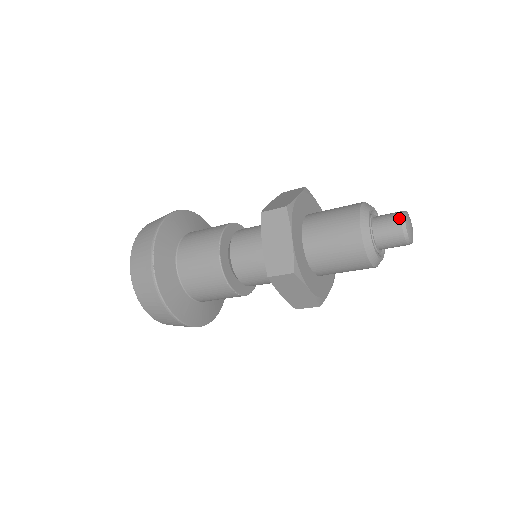
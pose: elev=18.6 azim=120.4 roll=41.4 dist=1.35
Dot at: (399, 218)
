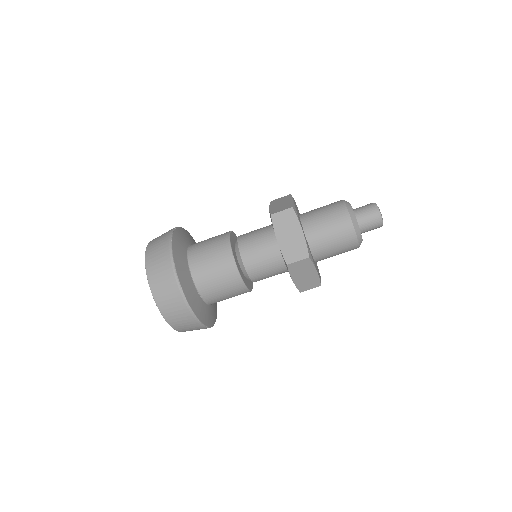
Dot at: (371, 203)
